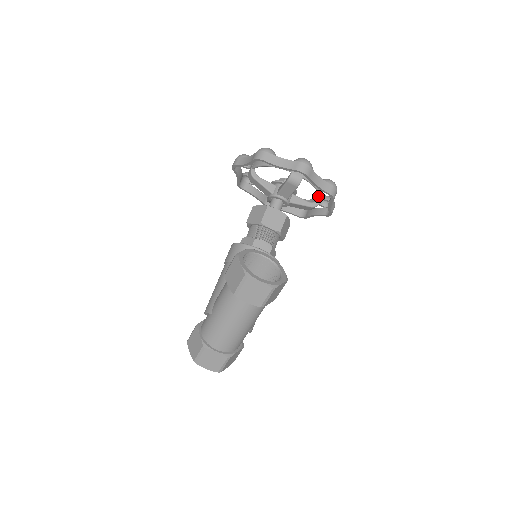
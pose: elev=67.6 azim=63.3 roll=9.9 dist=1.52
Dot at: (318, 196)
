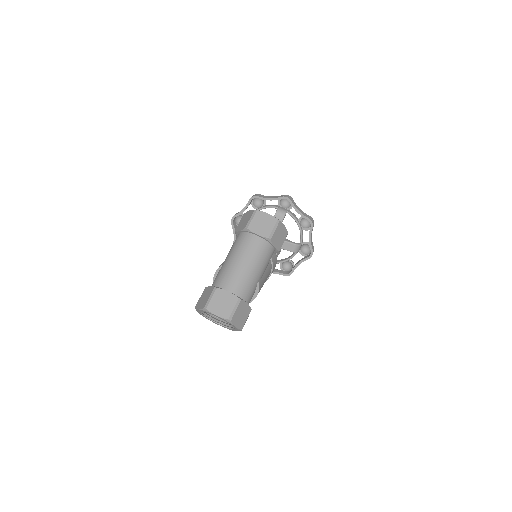
Dot at: occluded
